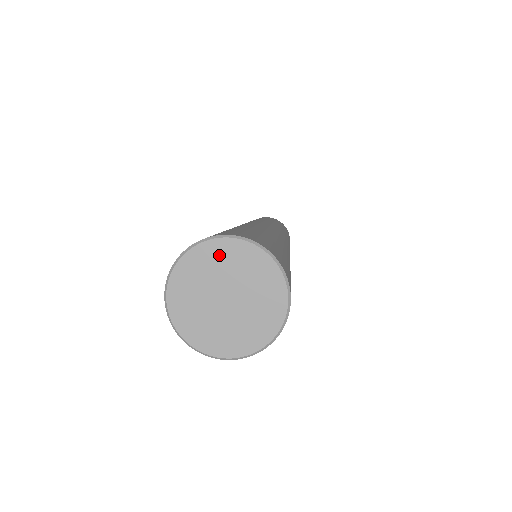
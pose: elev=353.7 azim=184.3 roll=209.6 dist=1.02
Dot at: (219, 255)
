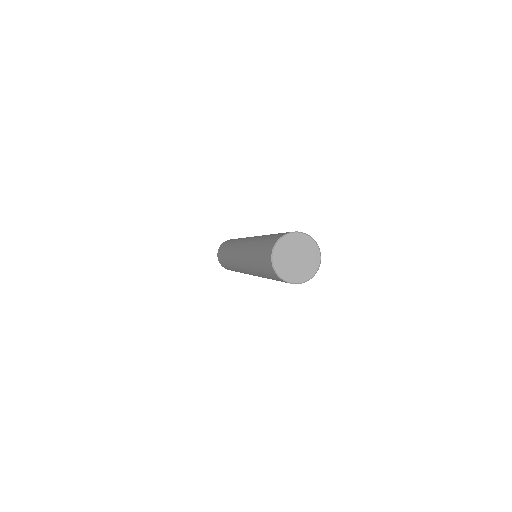
Dot at: (308, 244)
